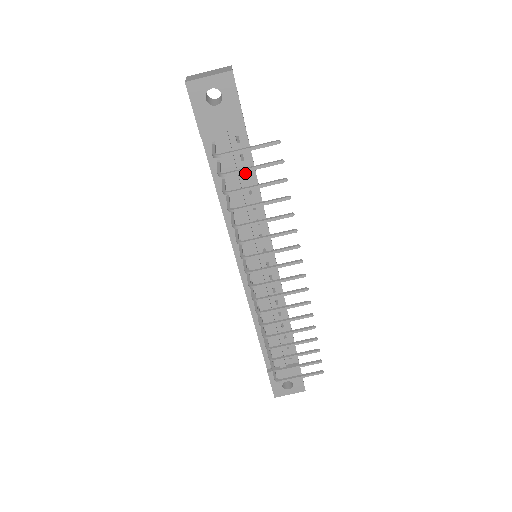
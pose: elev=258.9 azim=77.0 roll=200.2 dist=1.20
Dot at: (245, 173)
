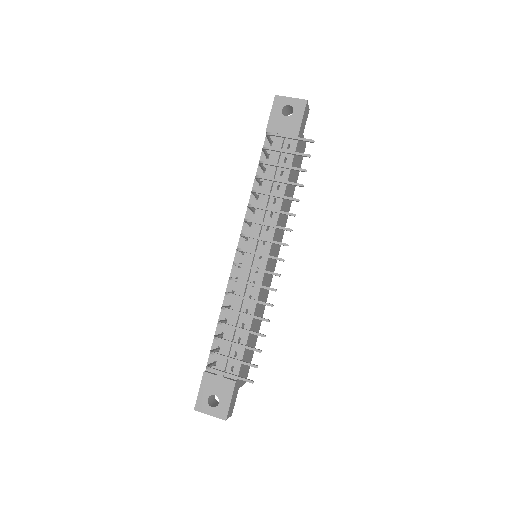
Dot at: occluded
